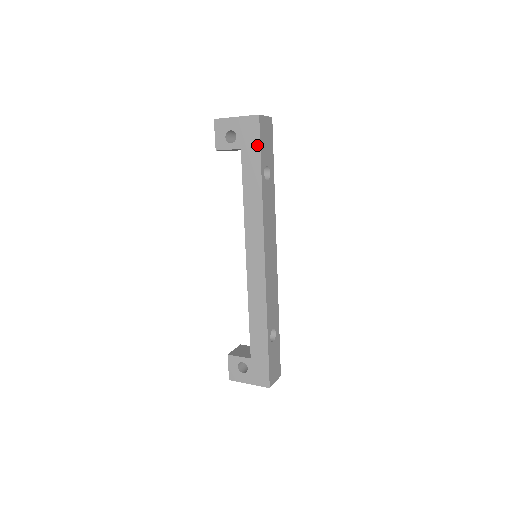
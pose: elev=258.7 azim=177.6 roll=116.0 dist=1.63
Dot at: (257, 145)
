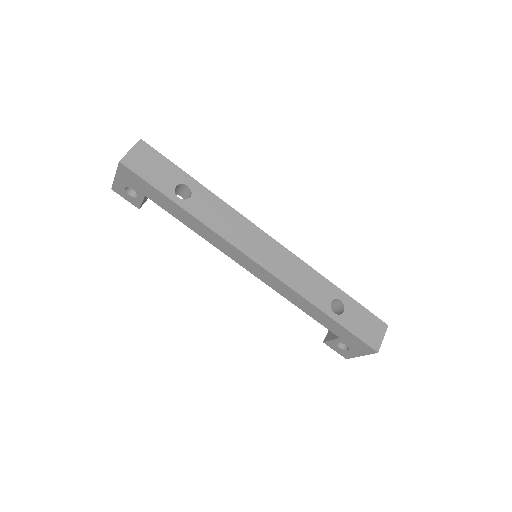
Dot at: (147, 185)
